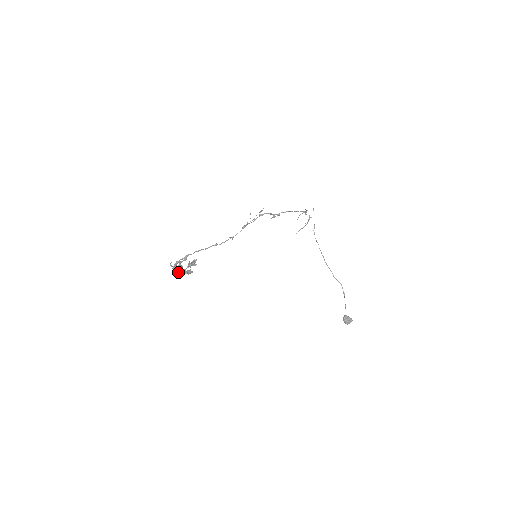
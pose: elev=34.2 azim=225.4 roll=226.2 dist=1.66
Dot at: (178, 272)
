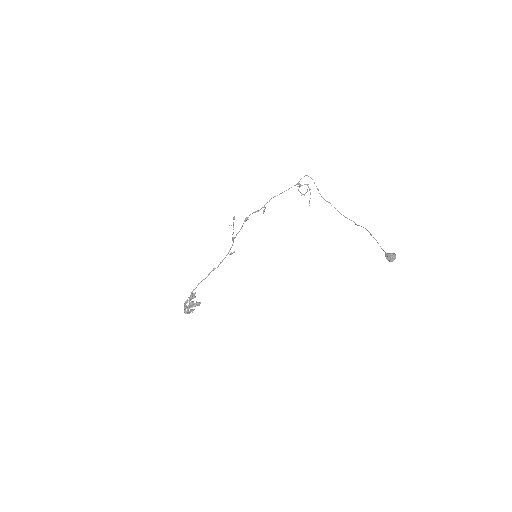
Dot at: (185, 310)
